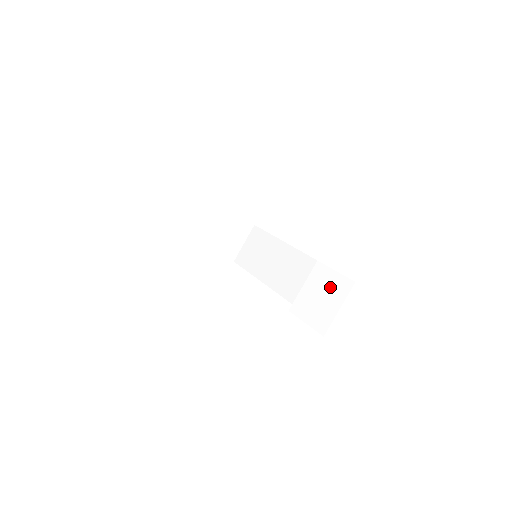
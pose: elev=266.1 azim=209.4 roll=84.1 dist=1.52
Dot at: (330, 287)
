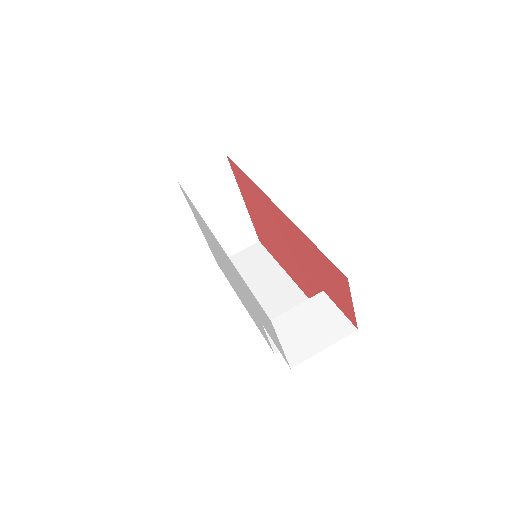
Dot at: (325, 322)
